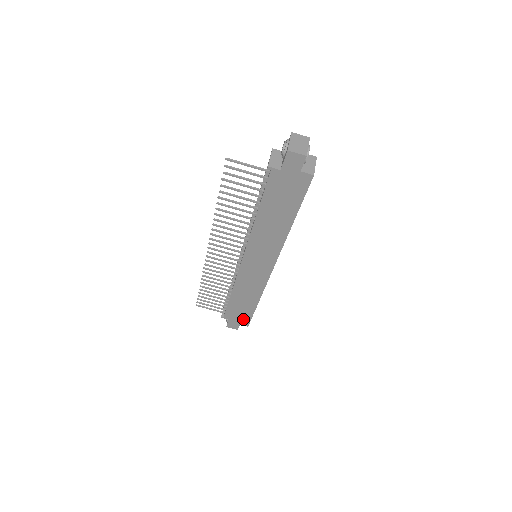
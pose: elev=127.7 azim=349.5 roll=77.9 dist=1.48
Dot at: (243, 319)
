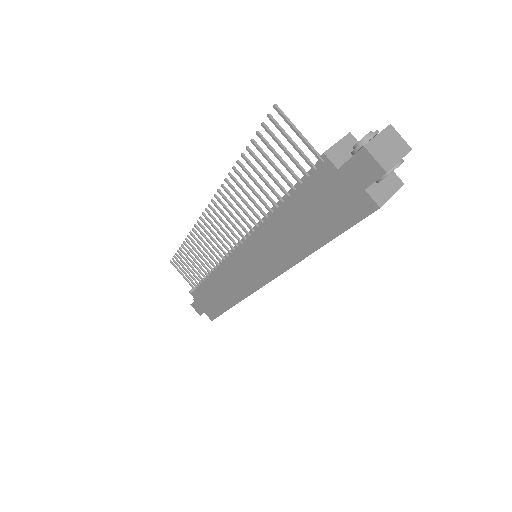
Dot at: (210, 310)
